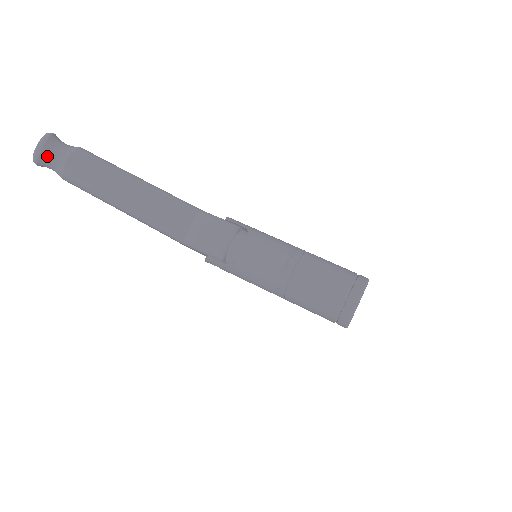
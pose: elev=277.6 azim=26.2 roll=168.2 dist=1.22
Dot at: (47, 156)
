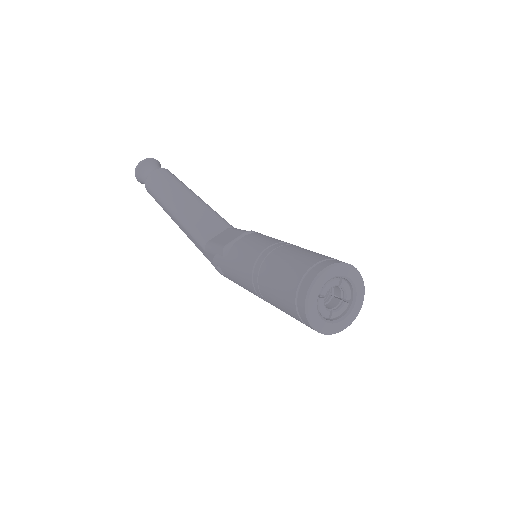
Dot at: (143, 168)
